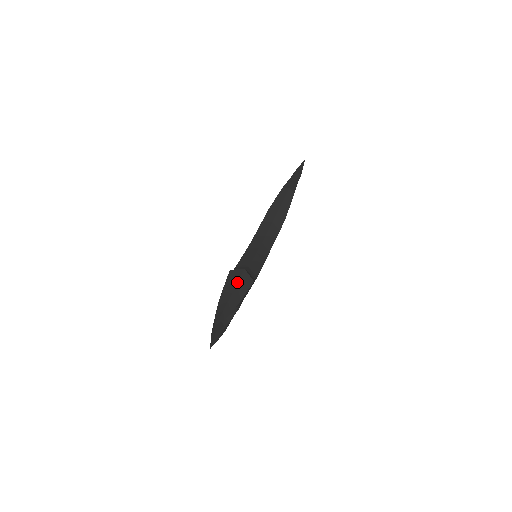
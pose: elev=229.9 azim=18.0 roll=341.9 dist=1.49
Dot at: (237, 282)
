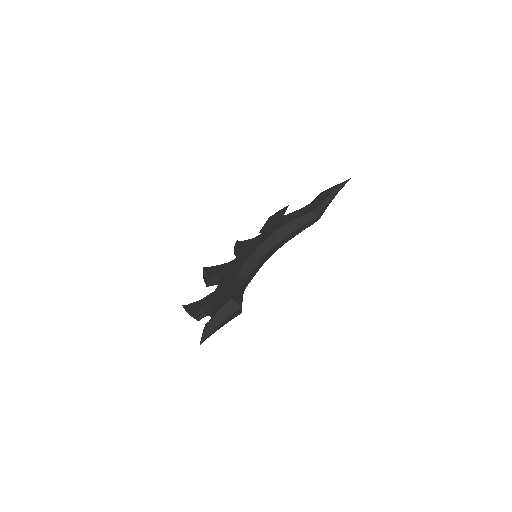
Dot at: (231, 314)
